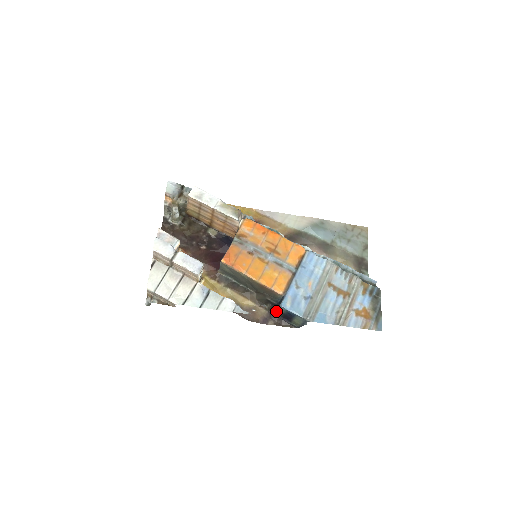
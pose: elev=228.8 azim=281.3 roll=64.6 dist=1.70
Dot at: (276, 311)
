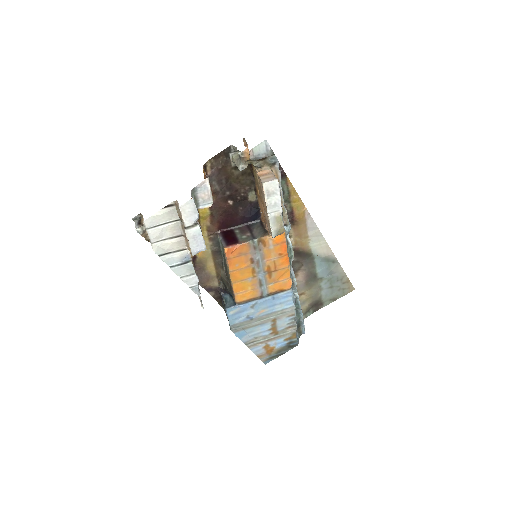
Dot at: (223, 296)
